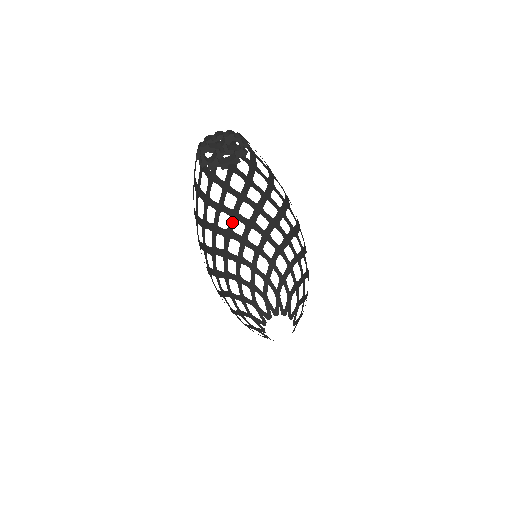
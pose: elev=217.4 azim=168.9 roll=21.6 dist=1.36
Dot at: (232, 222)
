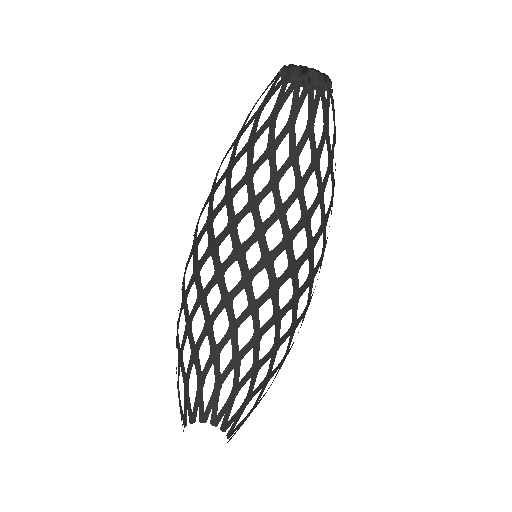
Dot at: (224, 234)
